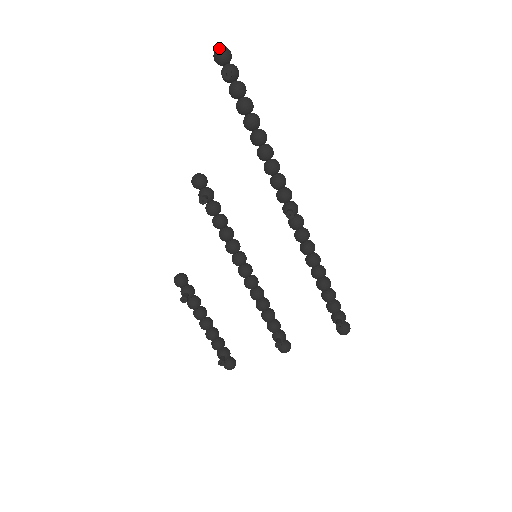
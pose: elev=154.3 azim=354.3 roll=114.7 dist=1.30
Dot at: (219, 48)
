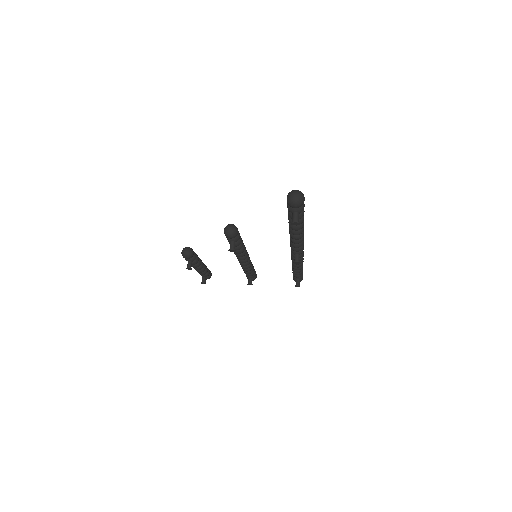
Dot at: (296, 201)
